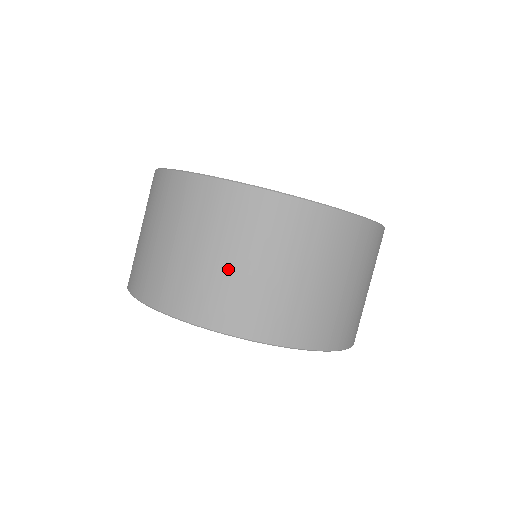
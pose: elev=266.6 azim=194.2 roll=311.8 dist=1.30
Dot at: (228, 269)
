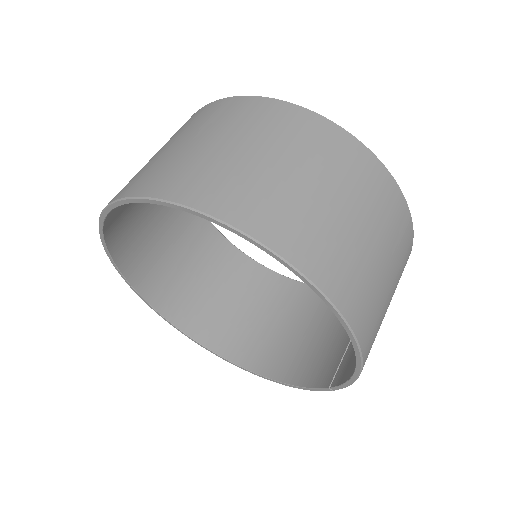
Dot at: (174, 150)
